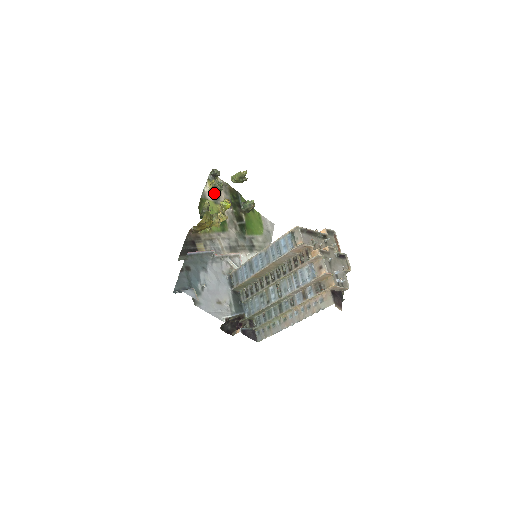
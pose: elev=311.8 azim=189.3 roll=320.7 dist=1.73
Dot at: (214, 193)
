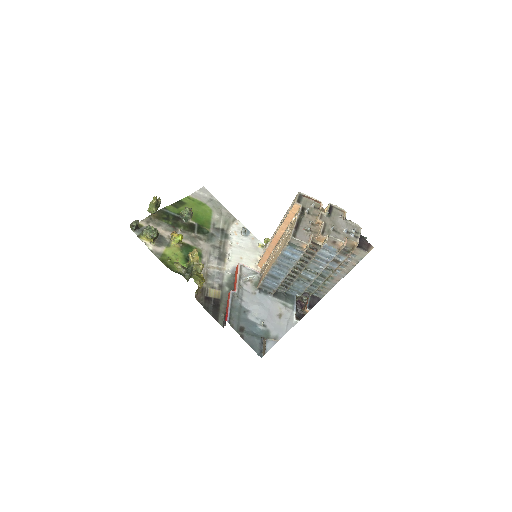
Dot at: (156, 240)
